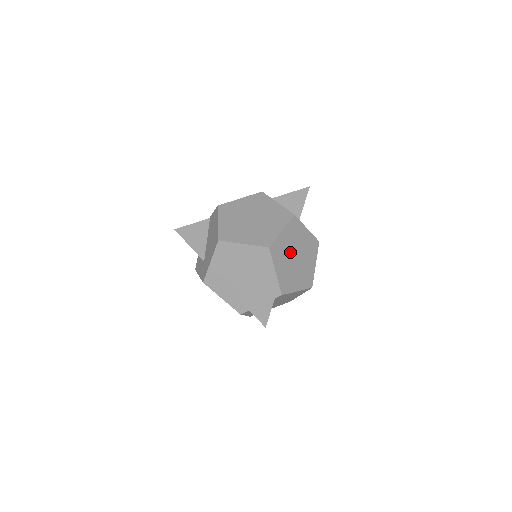
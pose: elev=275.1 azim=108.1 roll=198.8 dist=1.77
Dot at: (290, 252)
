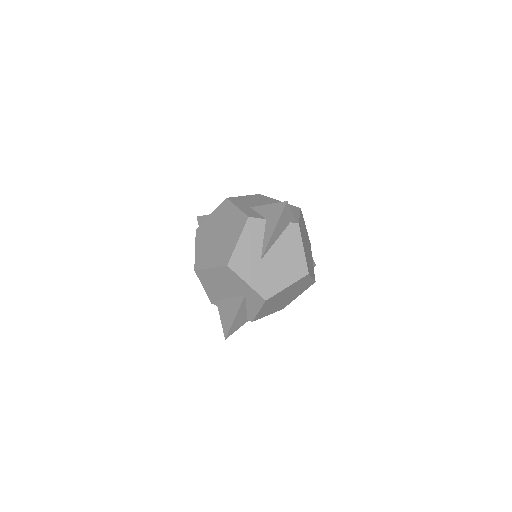
Dot at: (306, 237)
